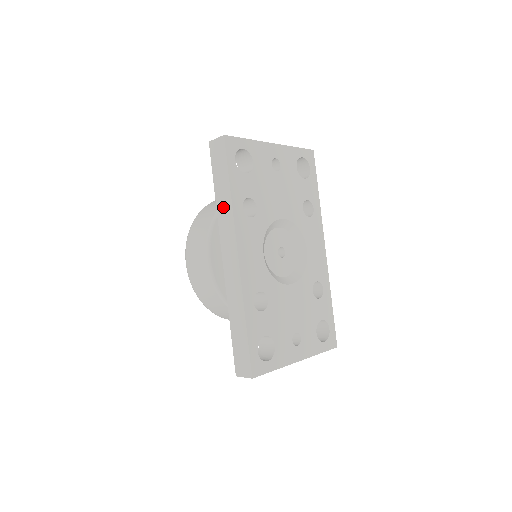
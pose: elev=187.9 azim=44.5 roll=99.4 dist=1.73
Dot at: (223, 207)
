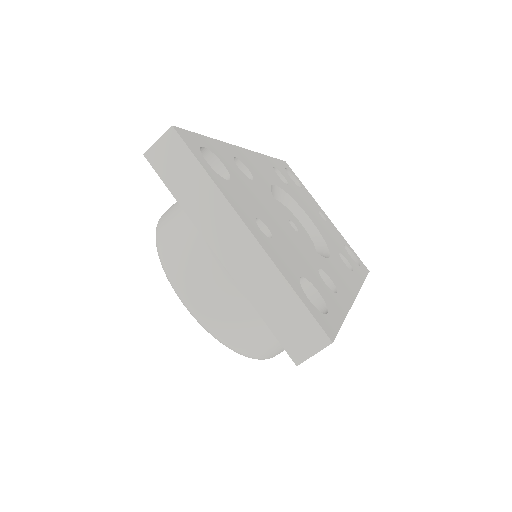
Dot at: occluded
